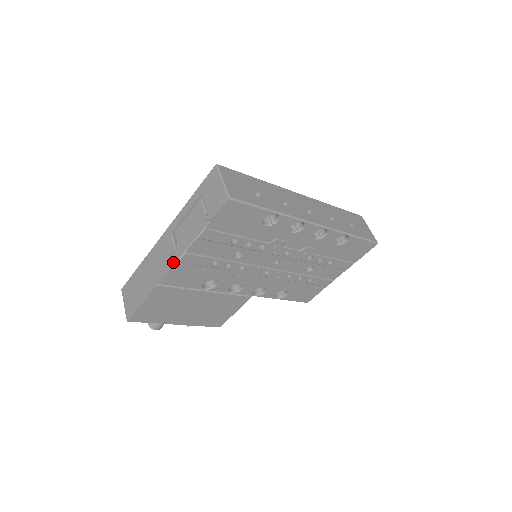
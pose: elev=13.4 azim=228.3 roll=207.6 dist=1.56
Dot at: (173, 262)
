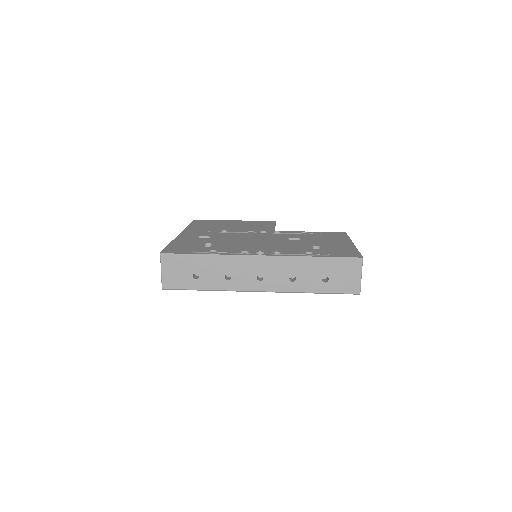
Dot at: occluded
